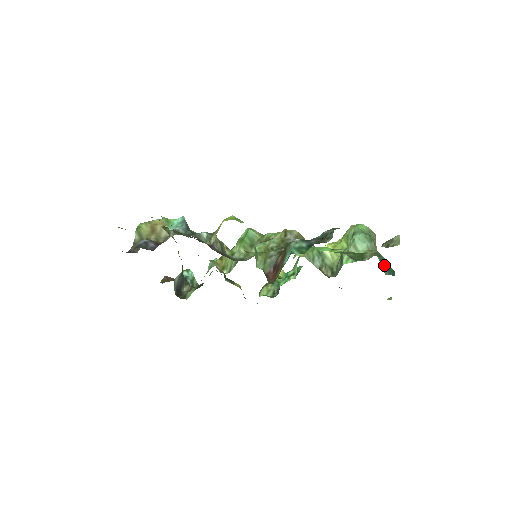
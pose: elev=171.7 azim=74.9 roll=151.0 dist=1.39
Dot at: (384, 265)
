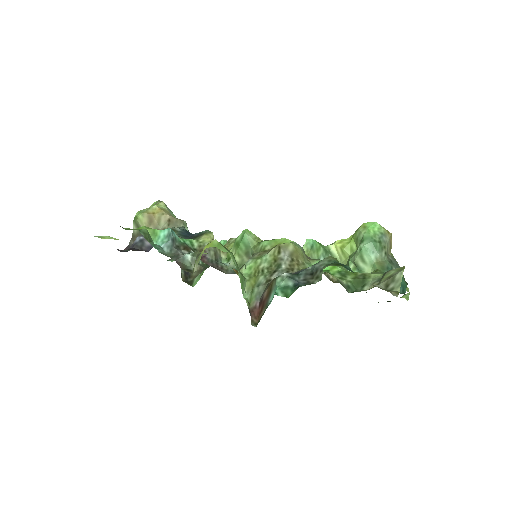
Dot at: occluded
